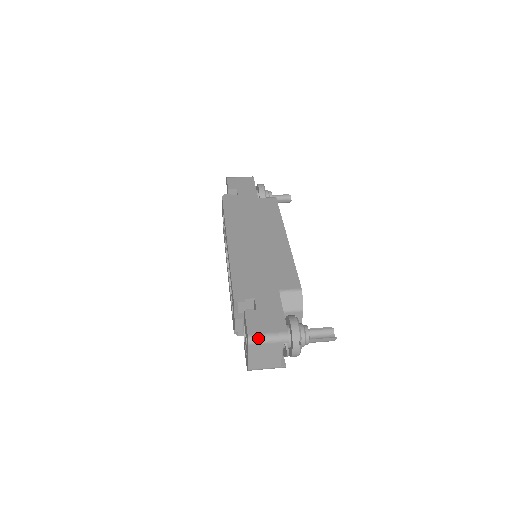
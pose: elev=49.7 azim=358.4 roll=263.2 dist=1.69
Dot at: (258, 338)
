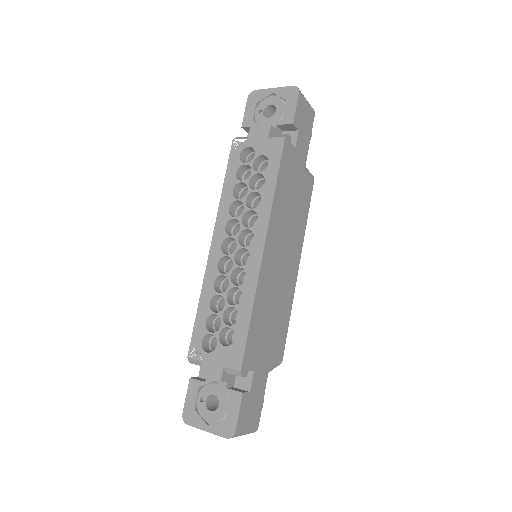
Dot at: (239, 435)
